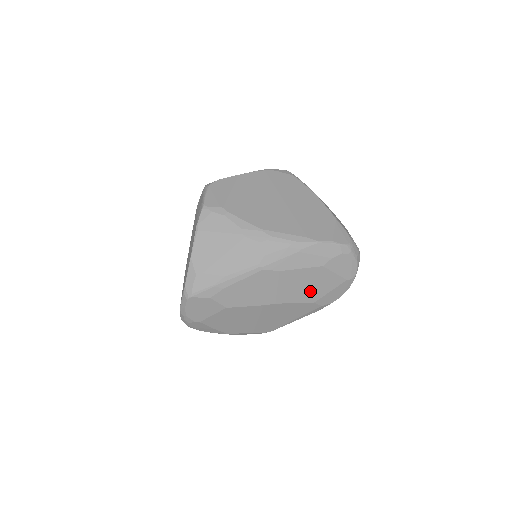
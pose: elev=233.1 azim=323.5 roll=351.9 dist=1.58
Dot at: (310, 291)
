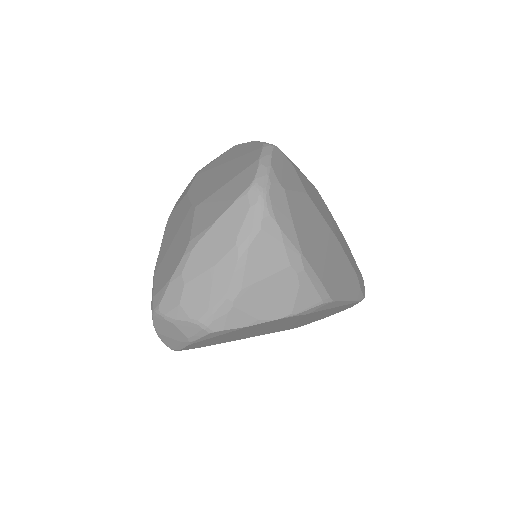
Dot at: (349, 256)
